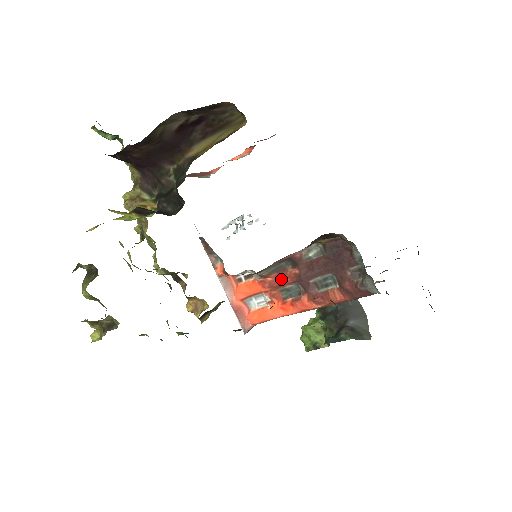
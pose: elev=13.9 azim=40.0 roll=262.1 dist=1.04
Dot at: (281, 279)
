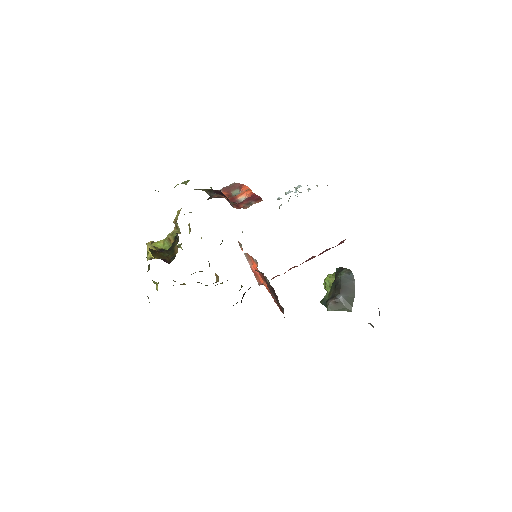
Dot at: (263, 278)
